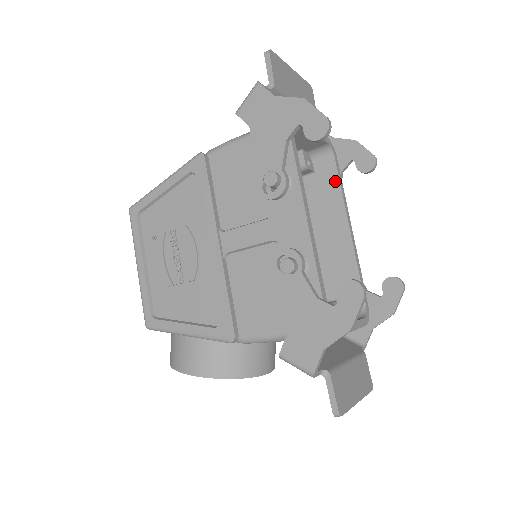
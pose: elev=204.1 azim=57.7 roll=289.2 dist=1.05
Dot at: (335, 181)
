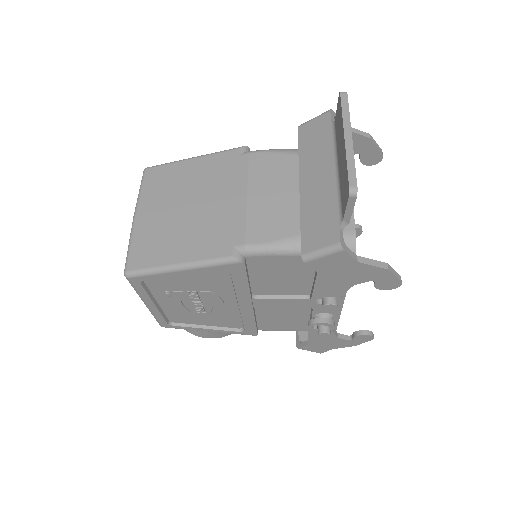
Dot at: occluded
